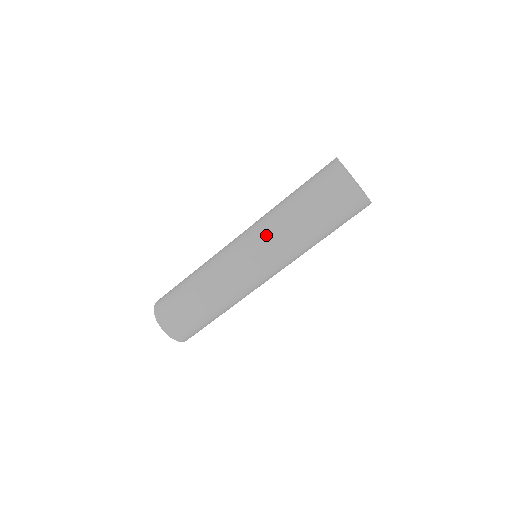
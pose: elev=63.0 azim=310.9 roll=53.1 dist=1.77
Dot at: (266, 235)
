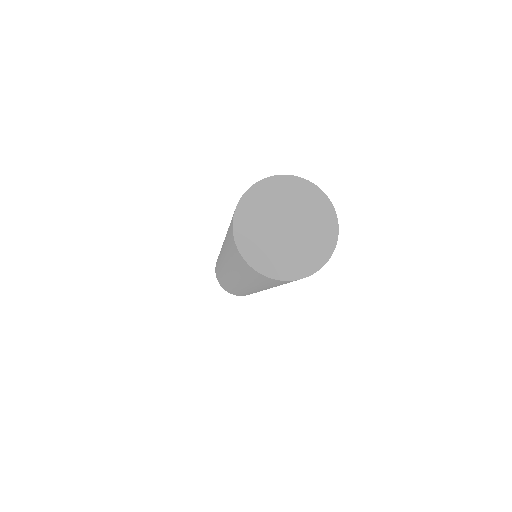
Dot at: occluded
